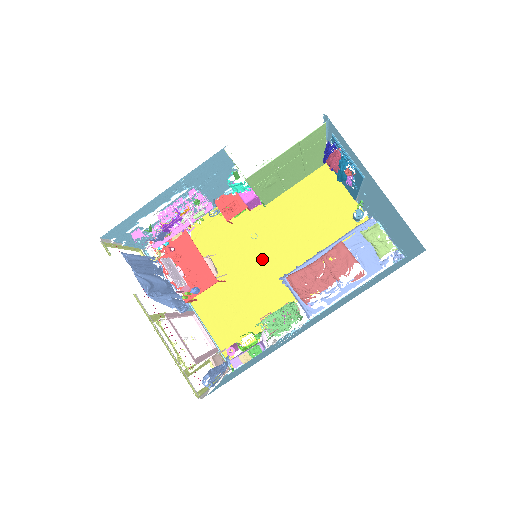
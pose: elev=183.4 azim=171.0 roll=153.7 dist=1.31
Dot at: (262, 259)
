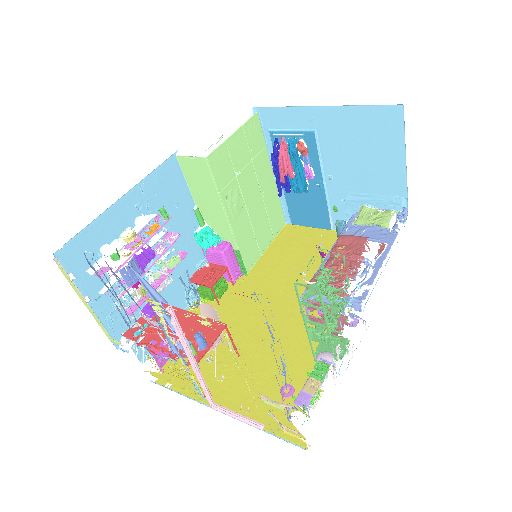
Dot at: (270, 314)
